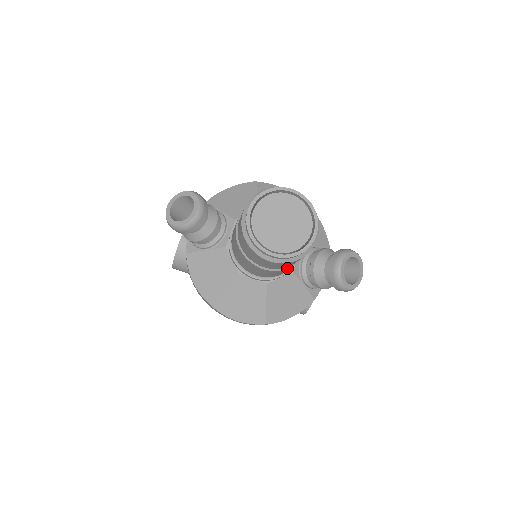
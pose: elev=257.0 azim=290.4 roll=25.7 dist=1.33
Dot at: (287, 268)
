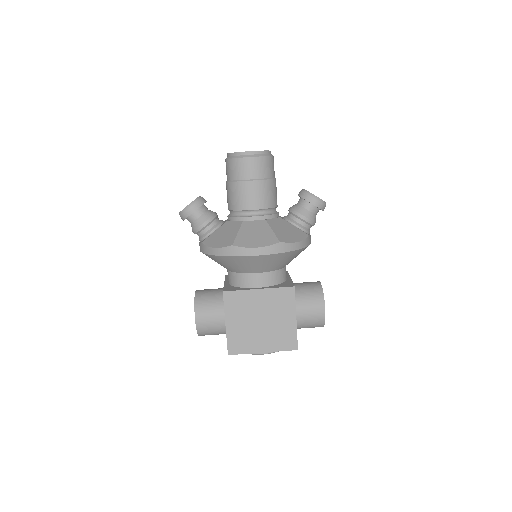
Dot at: (267, 179)
